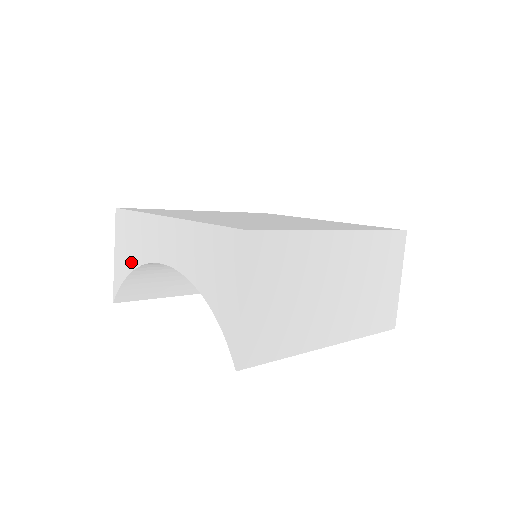
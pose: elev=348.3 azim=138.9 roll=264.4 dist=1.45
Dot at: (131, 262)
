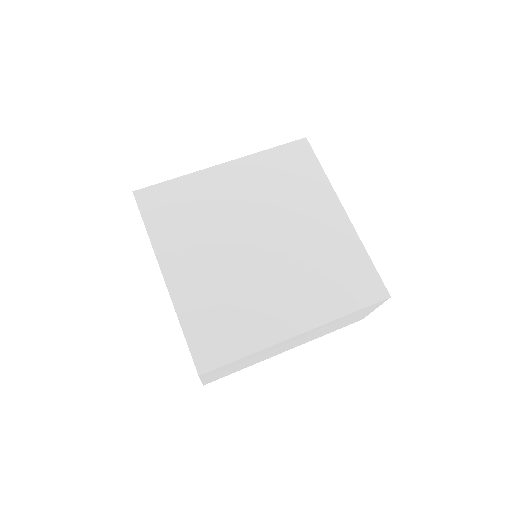
Dot at: occluded
